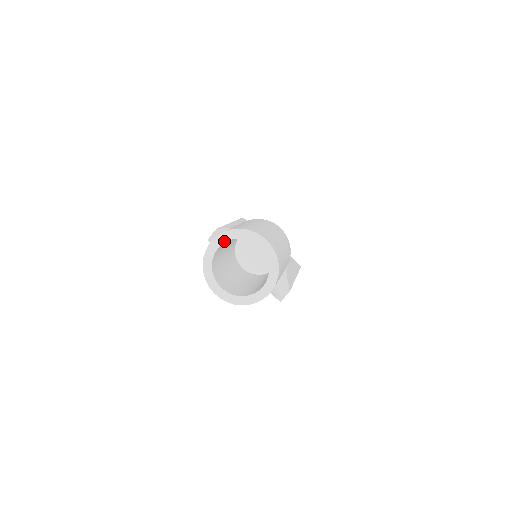
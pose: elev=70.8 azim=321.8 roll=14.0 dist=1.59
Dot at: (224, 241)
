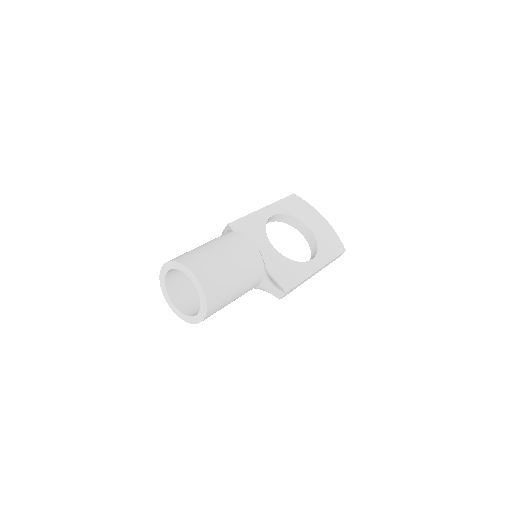
Dot at: (169, 269)
